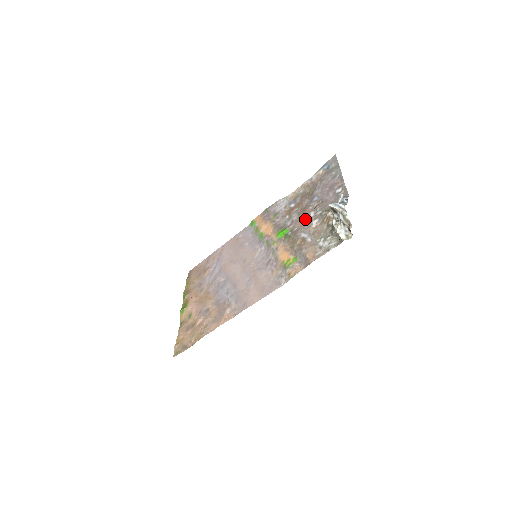
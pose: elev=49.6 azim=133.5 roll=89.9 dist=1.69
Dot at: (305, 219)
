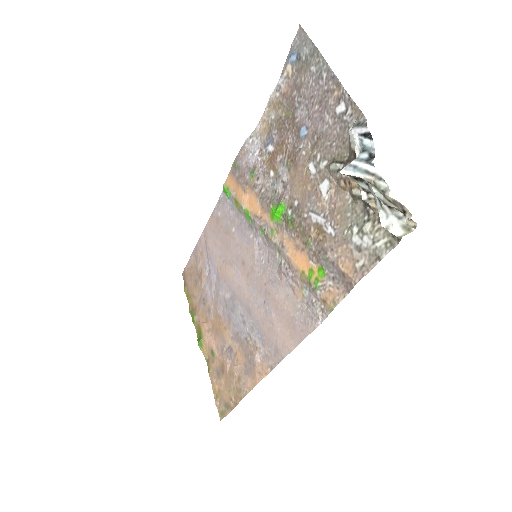
Dot at: (304, 181)
